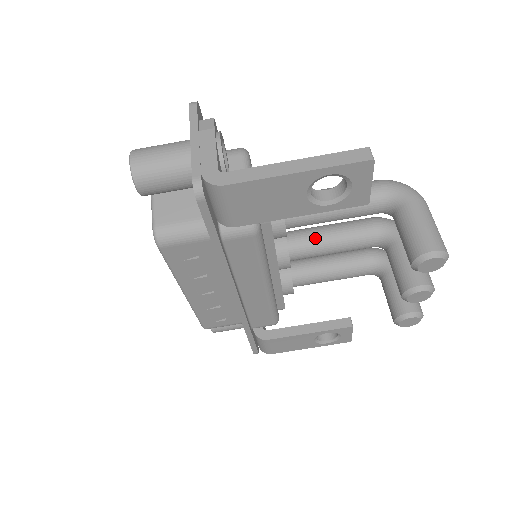
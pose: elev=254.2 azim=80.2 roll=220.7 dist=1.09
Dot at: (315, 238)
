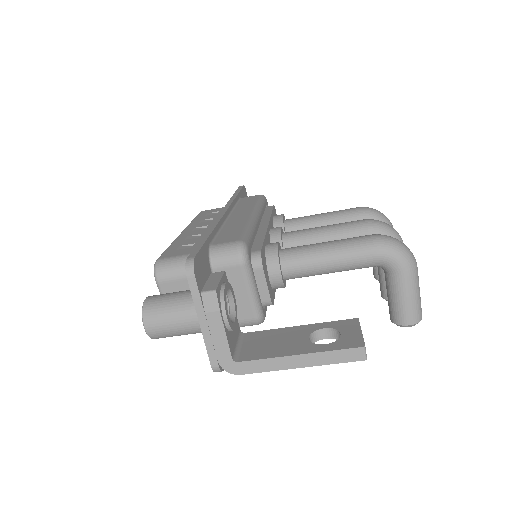
Dot at: occluded
